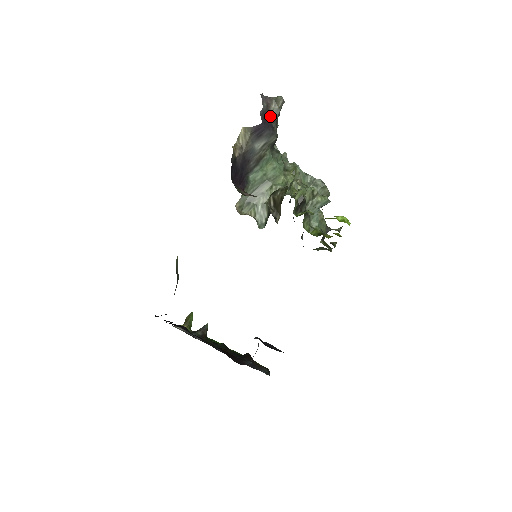
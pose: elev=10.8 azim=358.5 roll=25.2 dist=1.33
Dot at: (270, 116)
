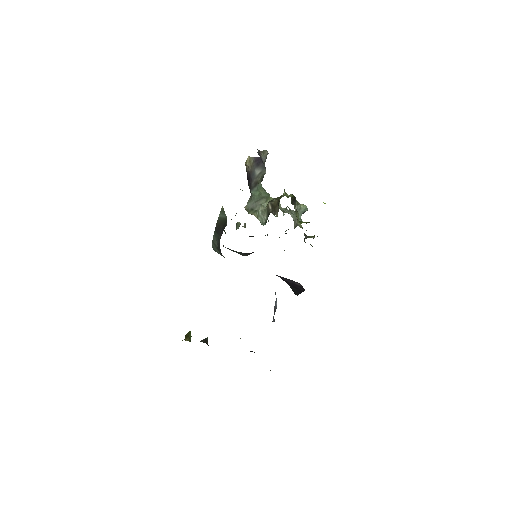
Dot at: (261, 158)
